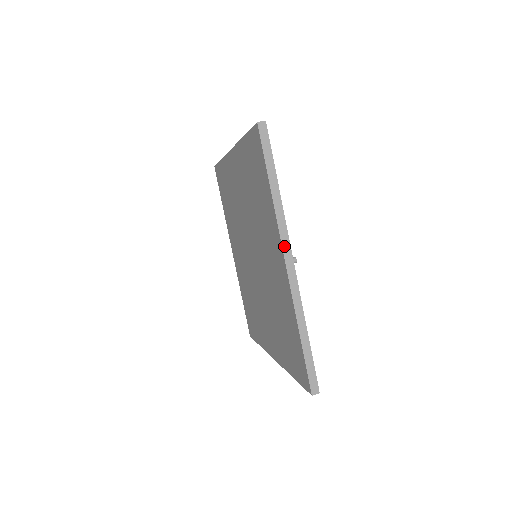
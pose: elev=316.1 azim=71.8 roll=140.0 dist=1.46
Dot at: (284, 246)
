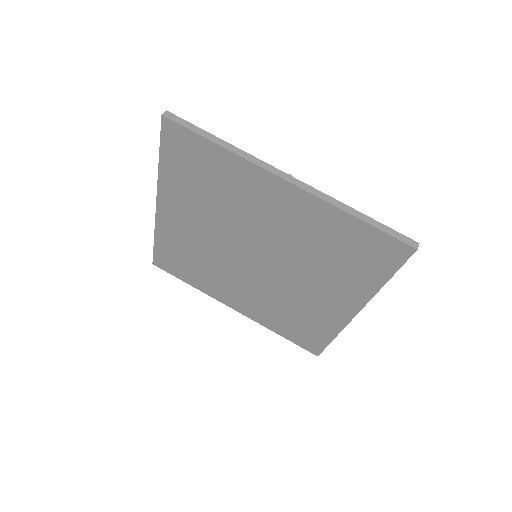
Dot at: (363, 307)
